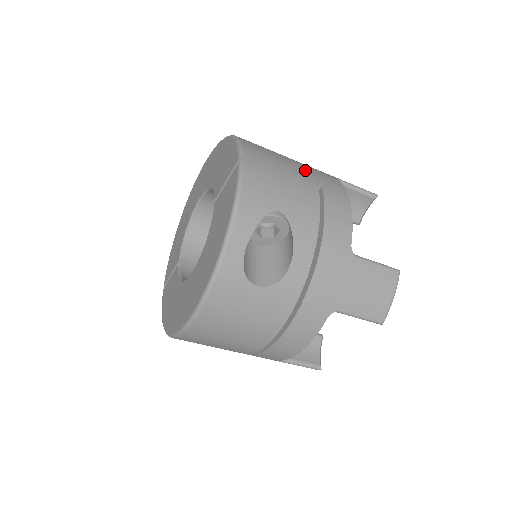
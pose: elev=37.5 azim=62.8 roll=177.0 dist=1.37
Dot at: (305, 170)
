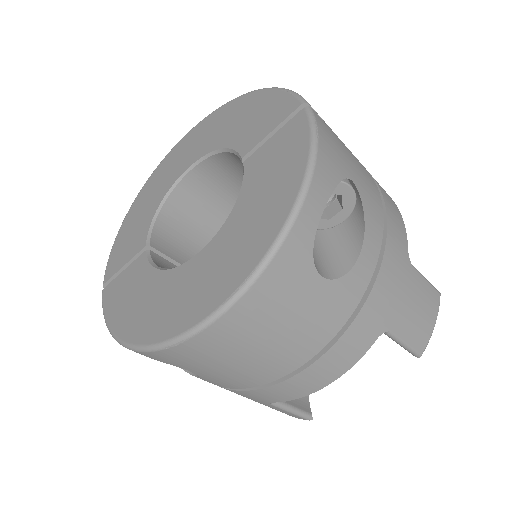
Dot at: occluded
